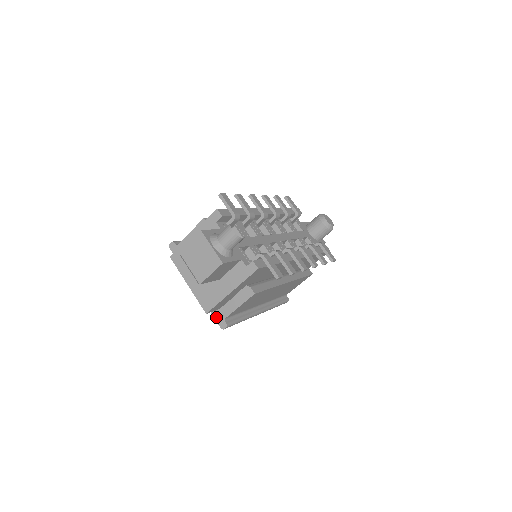
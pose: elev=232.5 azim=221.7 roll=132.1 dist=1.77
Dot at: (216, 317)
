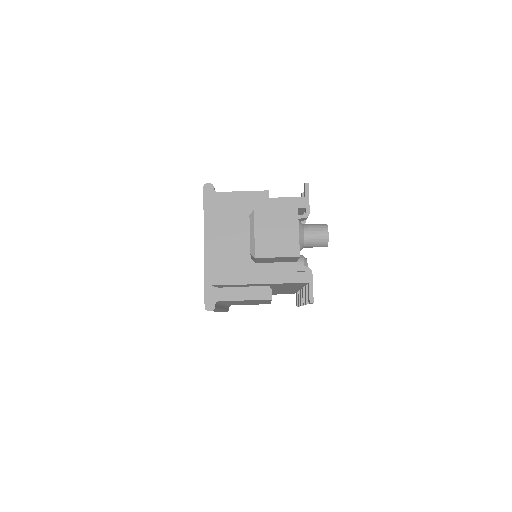
Dot at: (208, 293)
